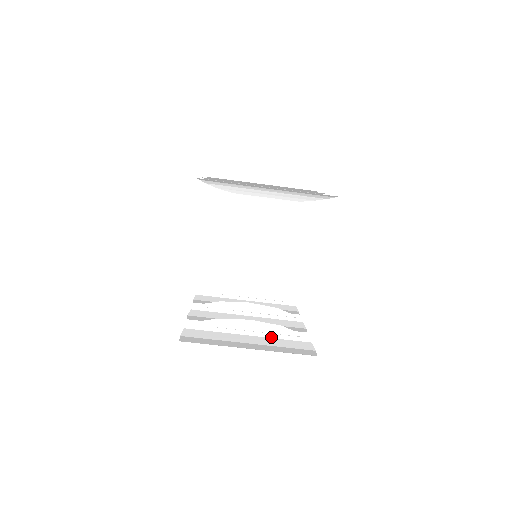
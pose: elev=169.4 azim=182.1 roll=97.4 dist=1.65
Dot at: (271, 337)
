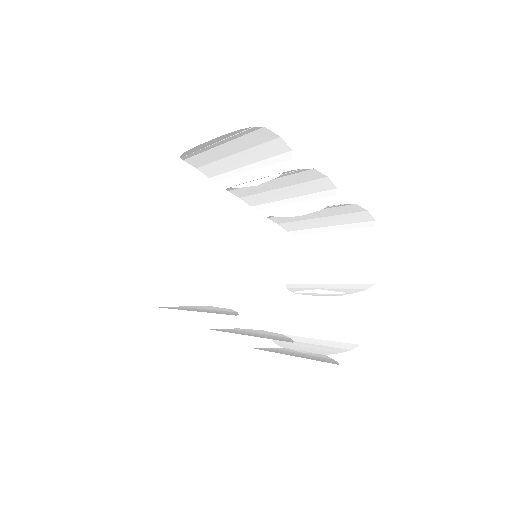
Dot at: (208, 312)
